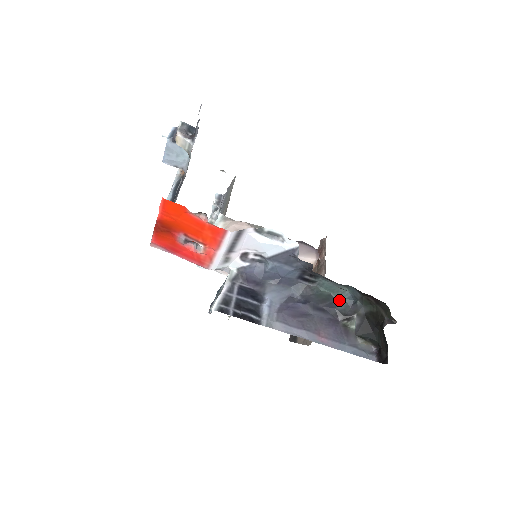
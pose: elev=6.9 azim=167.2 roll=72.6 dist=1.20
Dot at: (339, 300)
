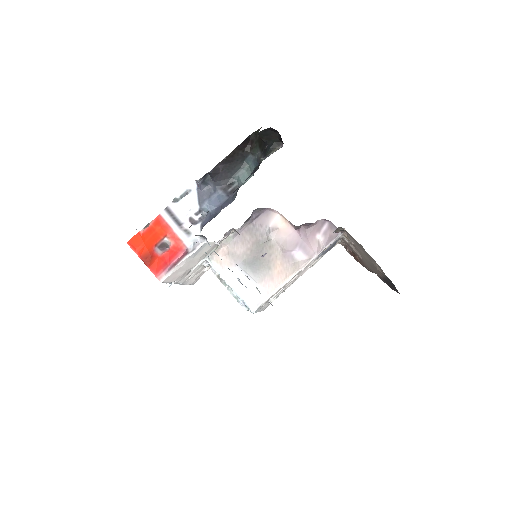
Dot at: occluded
